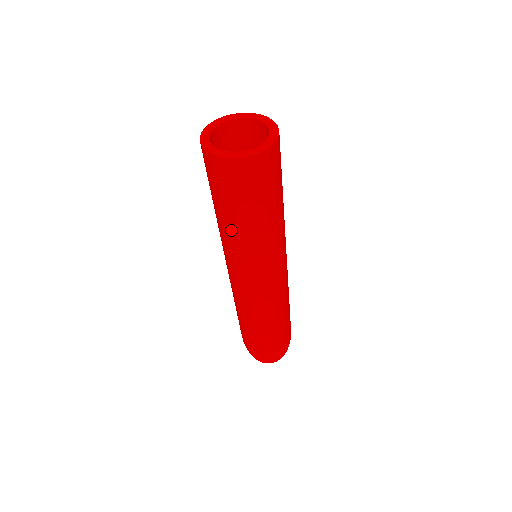
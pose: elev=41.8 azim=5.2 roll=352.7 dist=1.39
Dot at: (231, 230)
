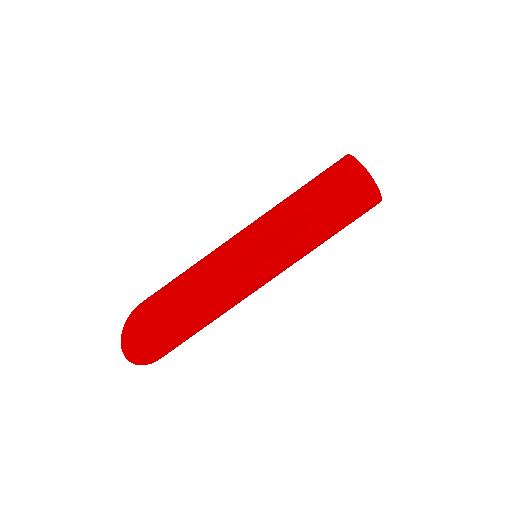
Dot at: (300, 211)
